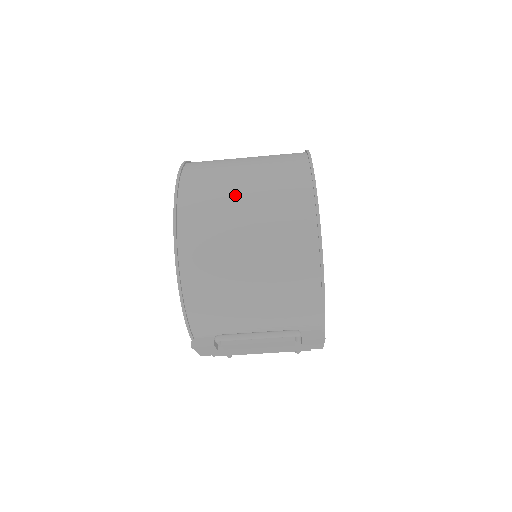
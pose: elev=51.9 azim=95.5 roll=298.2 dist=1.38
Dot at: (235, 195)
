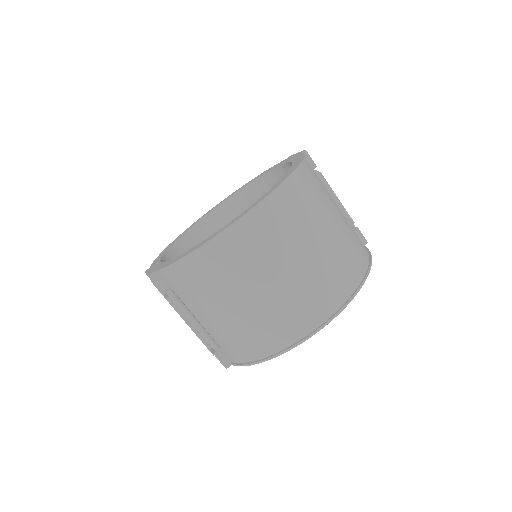
Dot at: (299, 248)
